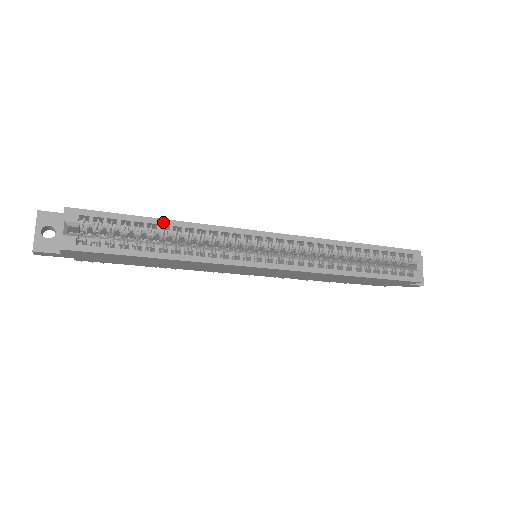
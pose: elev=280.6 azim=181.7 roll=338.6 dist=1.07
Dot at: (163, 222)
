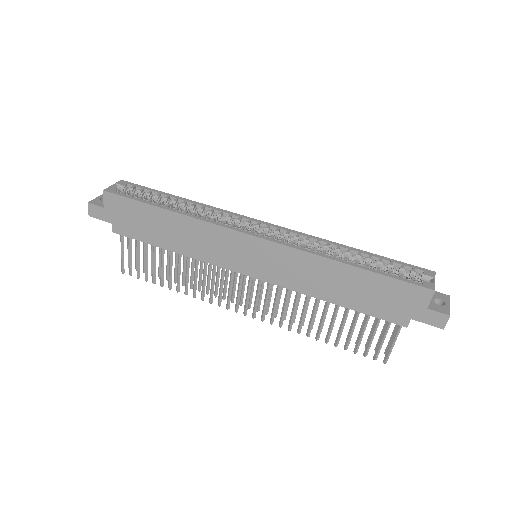
Dot at: (181, 198)
